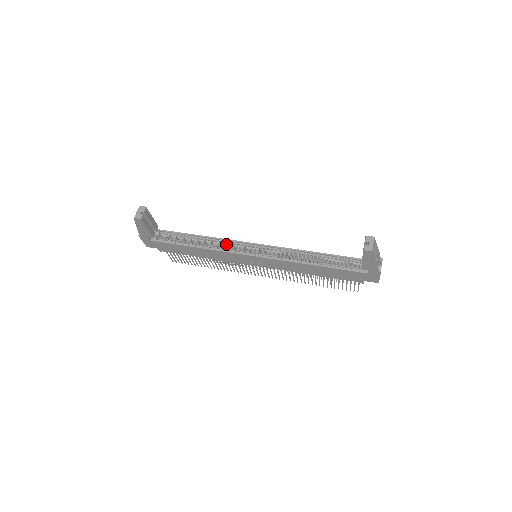
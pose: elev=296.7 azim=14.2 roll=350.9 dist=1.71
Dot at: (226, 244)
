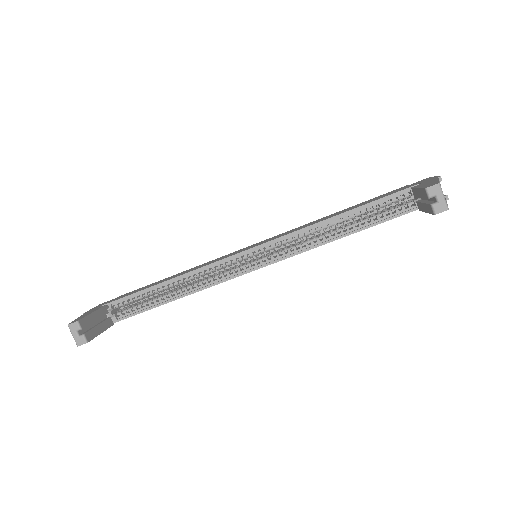
Dot at: (210, 271)
